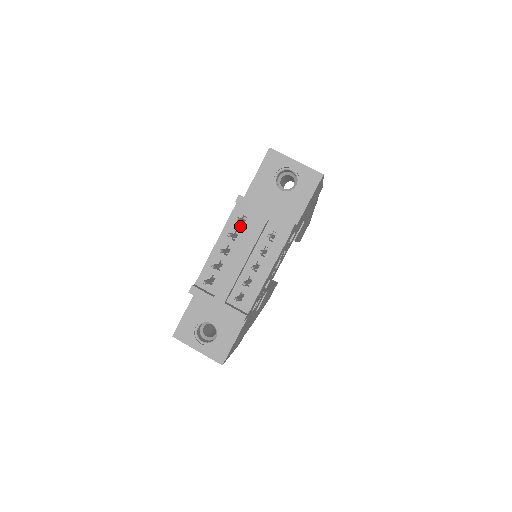
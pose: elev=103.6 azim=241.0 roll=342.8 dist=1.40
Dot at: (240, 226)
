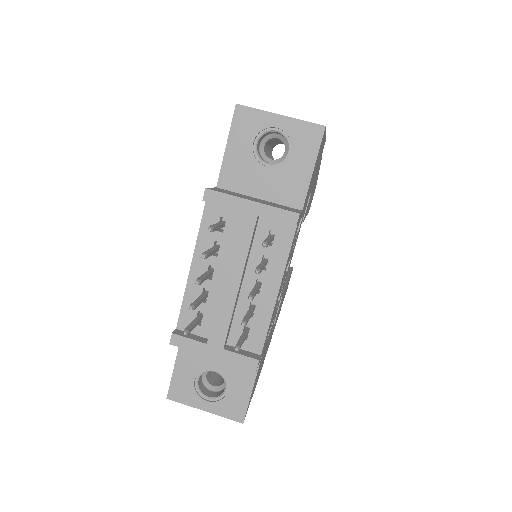
Dot at: (219, 233)
